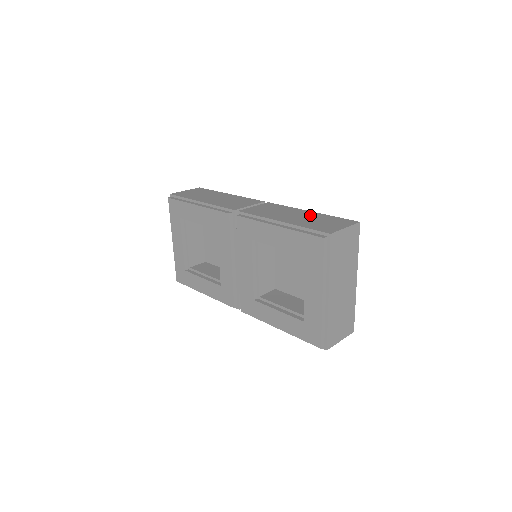
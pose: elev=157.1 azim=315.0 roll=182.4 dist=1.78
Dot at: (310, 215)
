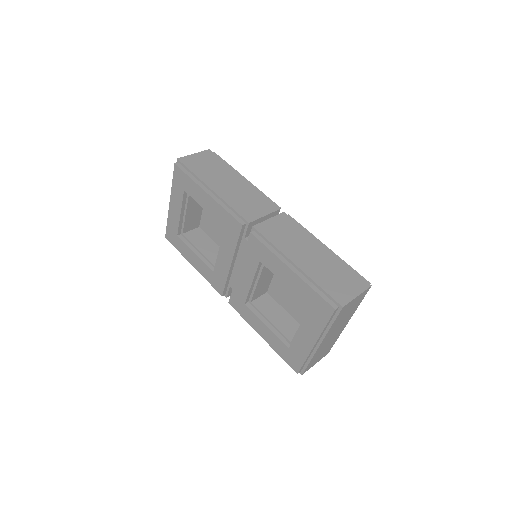
Dot at: (325, 257)
